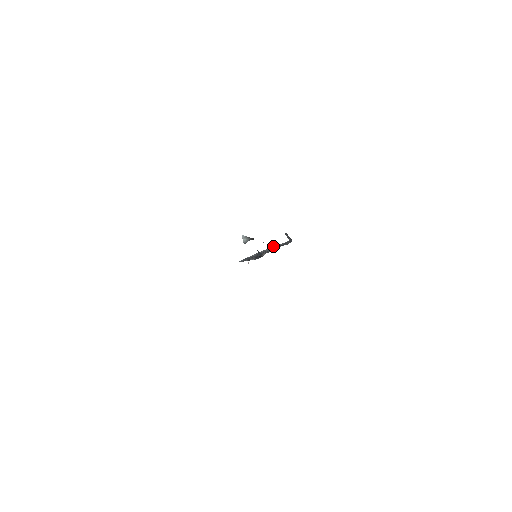
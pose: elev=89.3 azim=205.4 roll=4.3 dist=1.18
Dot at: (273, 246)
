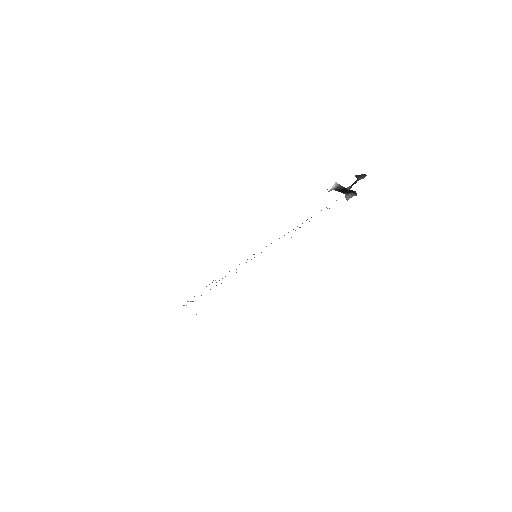
Dot at: occluded
